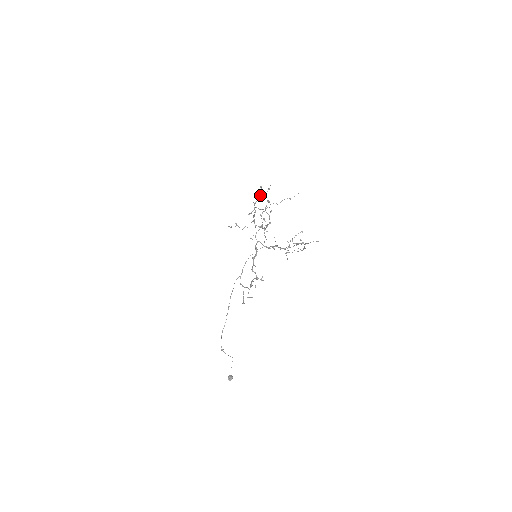
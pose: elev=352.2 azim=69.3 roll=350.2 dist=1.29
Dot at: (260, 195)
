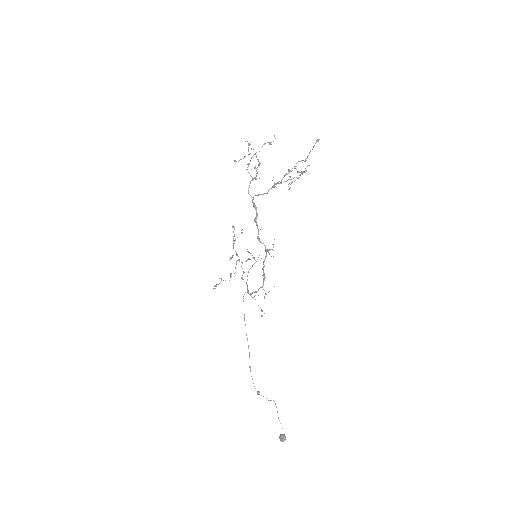
Dot at: (235, 239)
